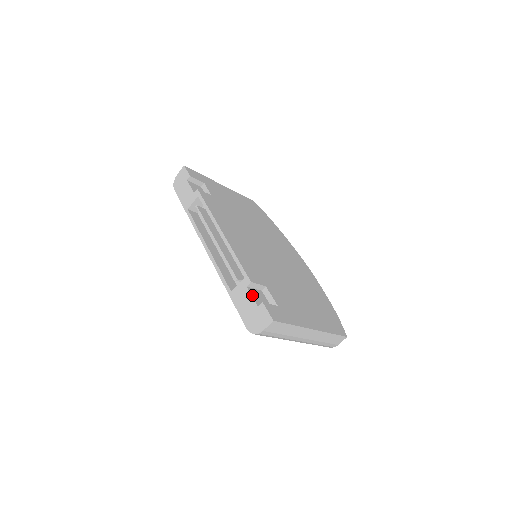
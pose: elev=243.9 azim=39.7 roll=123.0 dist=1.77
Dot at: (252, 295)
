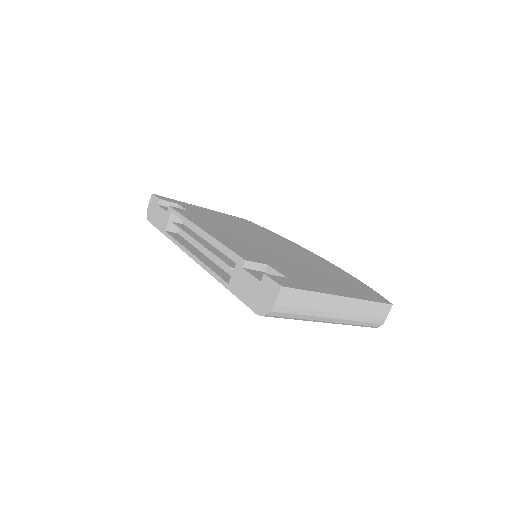
Dot at: (251, 274)
